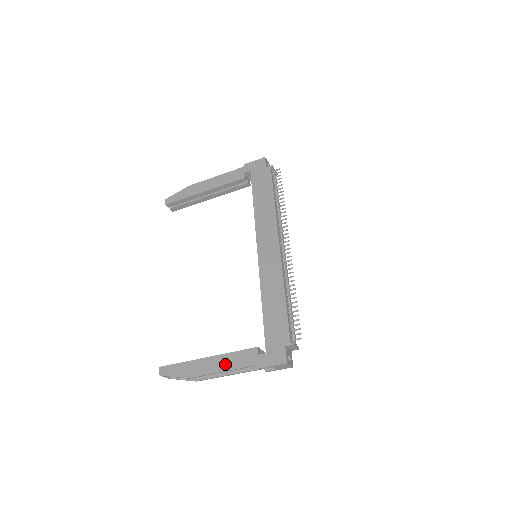
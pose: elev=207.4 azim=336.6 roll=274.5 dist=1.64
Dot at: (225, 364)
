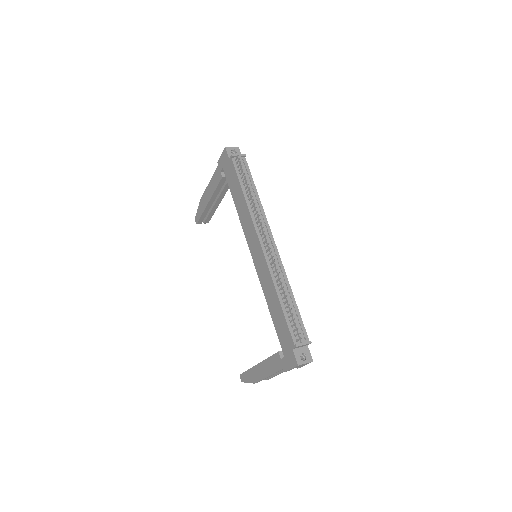
Dot at: (267, 370)
